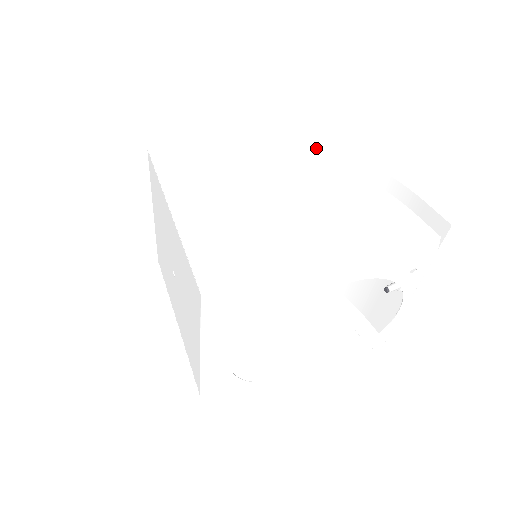
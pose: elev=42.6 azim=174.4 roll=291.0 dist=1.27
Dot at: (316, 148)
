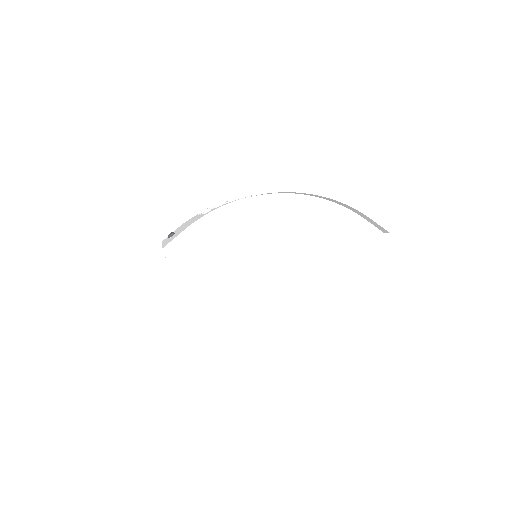
Dot at: occluded
